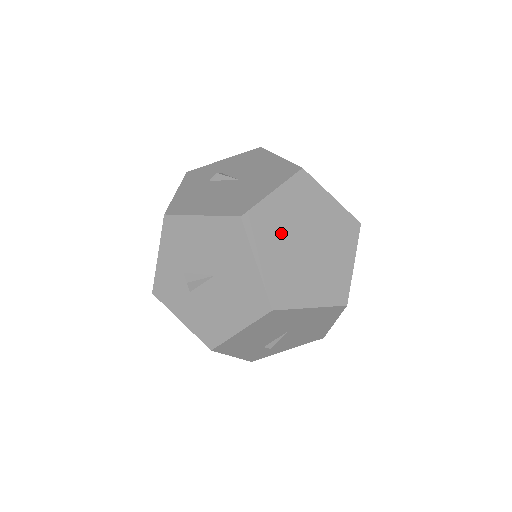
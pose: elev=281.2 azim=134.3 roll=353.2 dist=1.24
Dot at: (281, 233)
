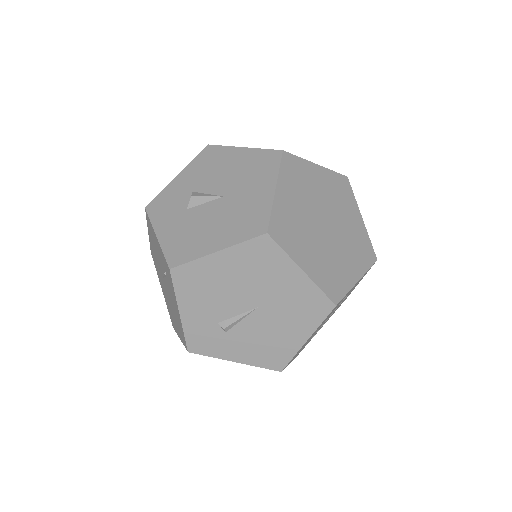
Dot at: (308, 193)
